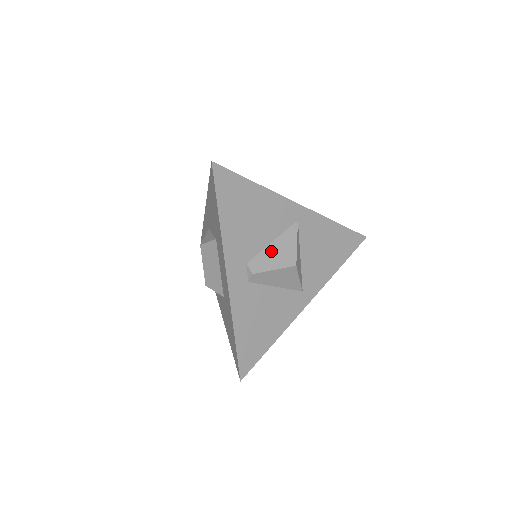
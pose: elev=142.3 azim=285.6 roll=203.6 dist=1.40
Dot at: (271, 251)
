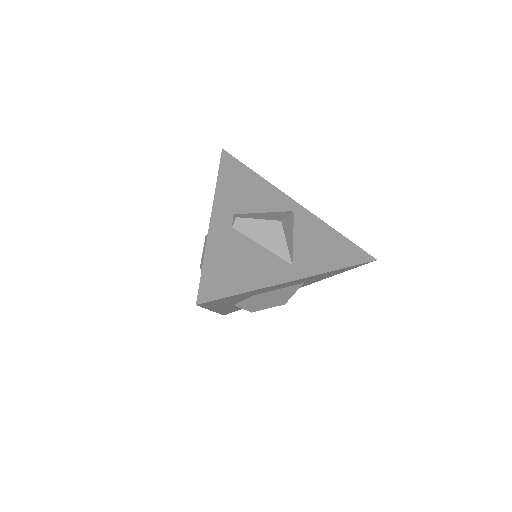
Dot at: (260, 214)
